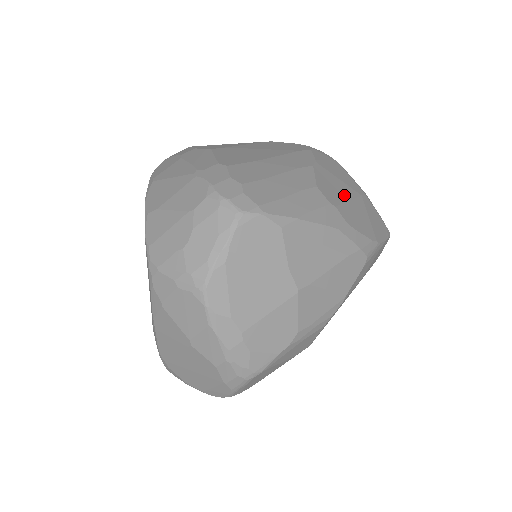
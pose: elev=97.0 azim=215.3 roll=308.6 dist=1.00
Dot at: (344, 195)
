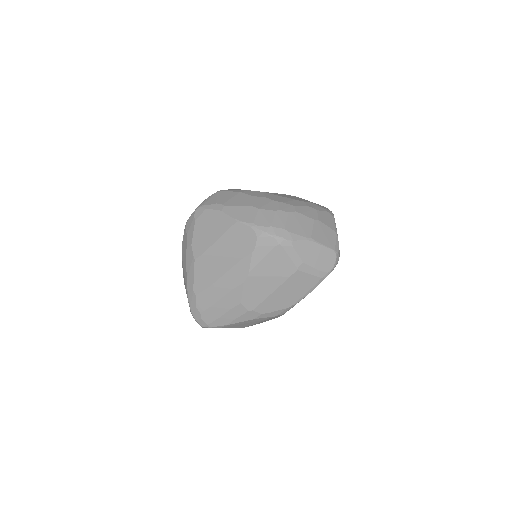
Dot at: (267, 292)
